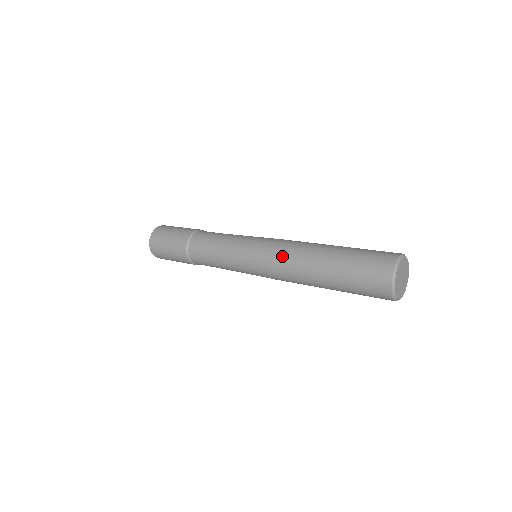
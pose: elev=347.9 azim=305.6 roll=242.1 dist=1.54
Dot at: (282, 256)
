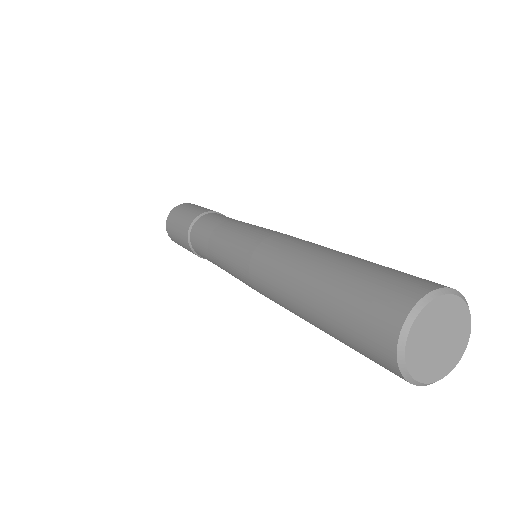
Dot at: (265, 294)
